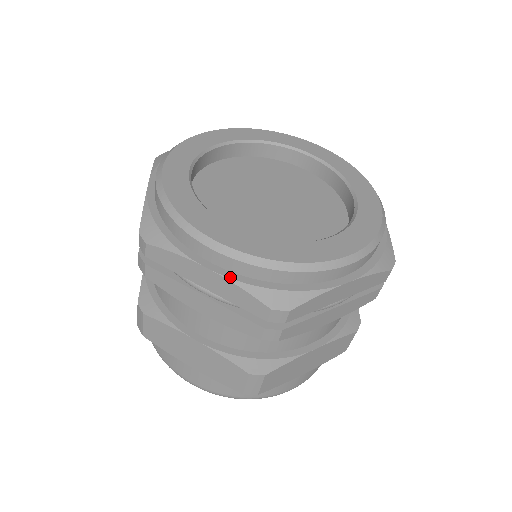
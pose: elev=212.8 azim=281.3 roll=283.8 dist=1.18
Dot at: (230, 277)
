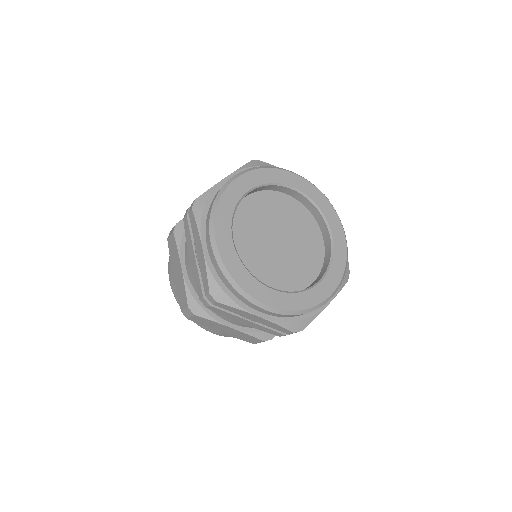
Dot at: (272, 320)
